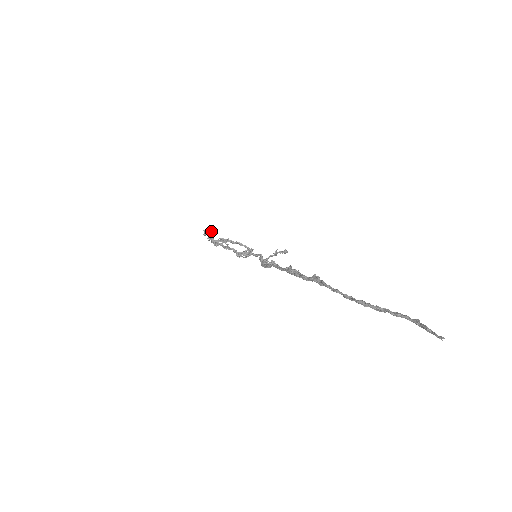
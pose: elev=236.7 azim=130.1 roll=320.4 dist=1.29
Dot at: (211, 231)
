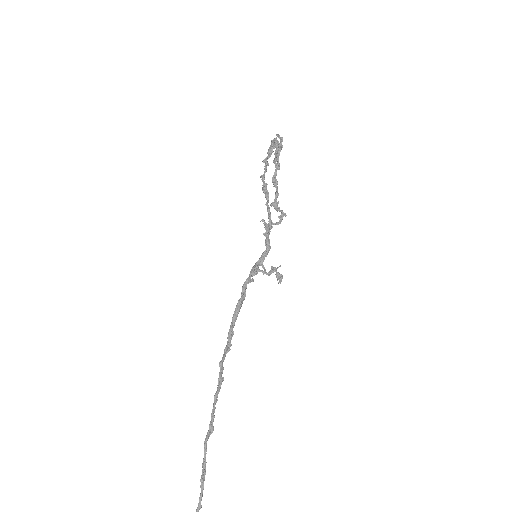
Dot at: (280, 147)
